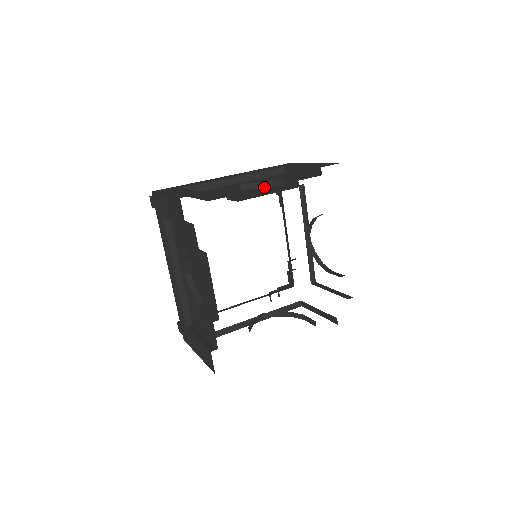
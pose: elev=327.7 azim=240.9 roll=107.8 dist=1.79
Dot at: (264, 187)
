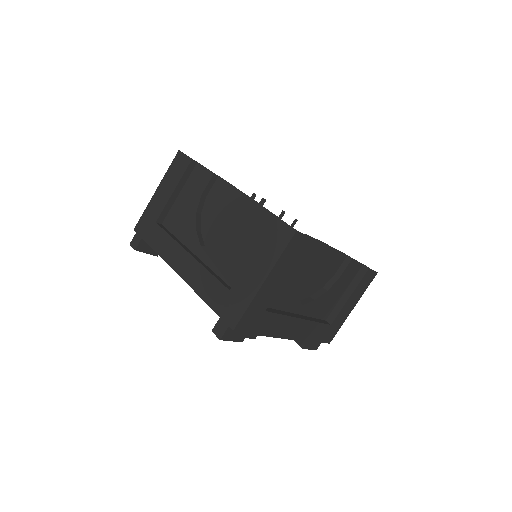
Dot at: occluded
